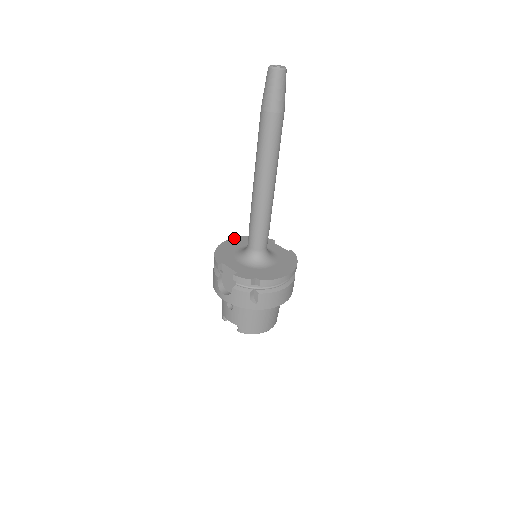
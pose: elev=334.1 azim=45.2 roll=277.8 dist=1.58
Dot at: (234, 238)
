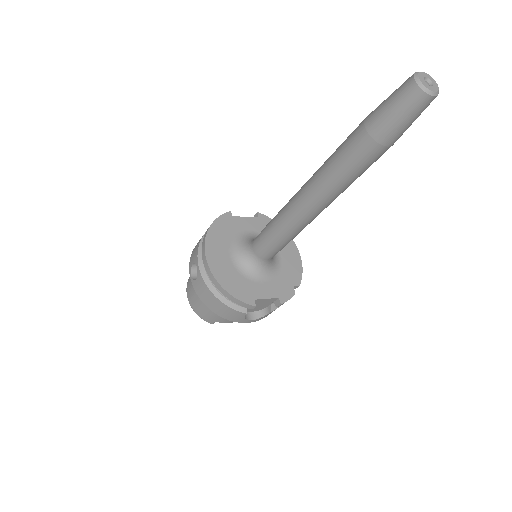
Dot at: (206, 249)
